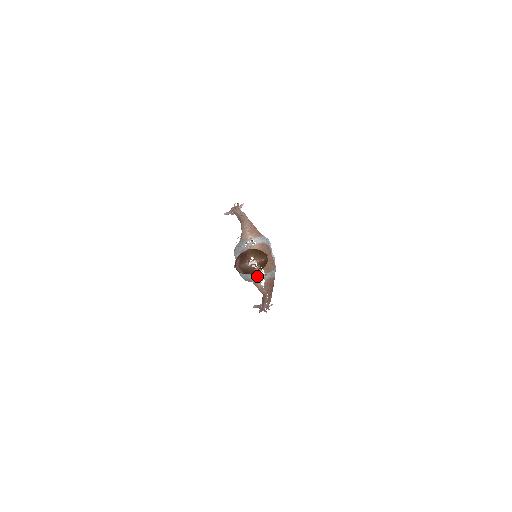
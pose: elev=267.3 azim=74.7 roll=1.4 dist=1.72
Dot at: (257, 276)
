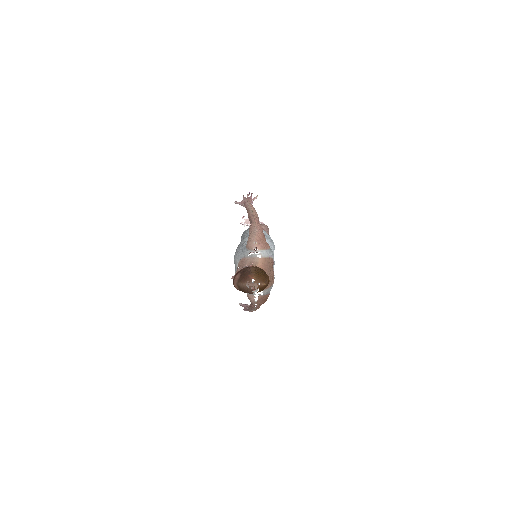
Dot at: occluded
